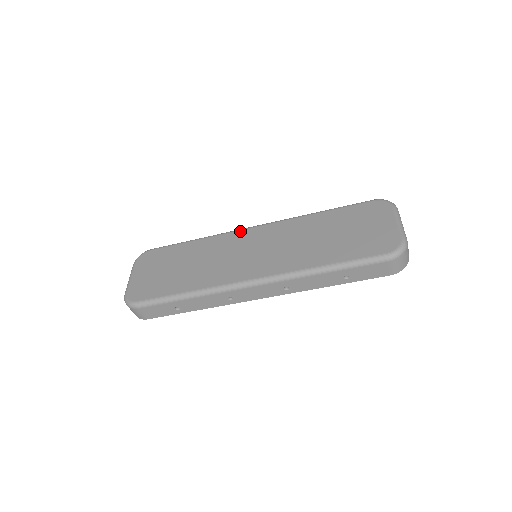
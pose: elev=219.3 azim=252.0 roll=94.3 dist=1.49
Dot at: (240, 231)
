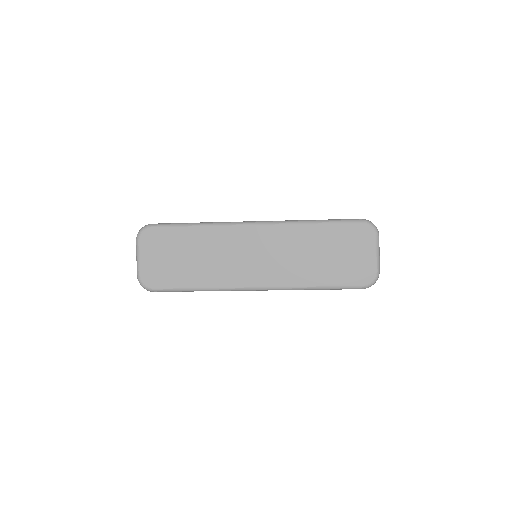
Dot at: (241, 227)
